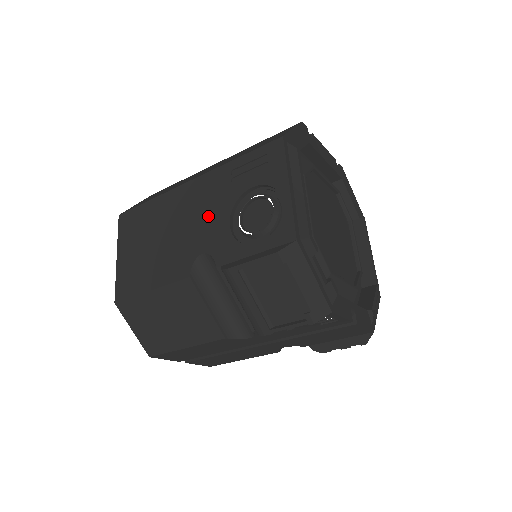
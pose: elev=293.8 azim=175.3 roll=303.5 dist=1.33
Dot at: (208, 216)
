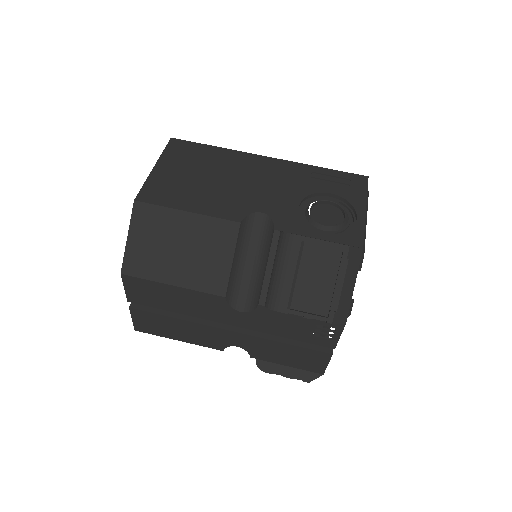
Dot at: (278, 189)
